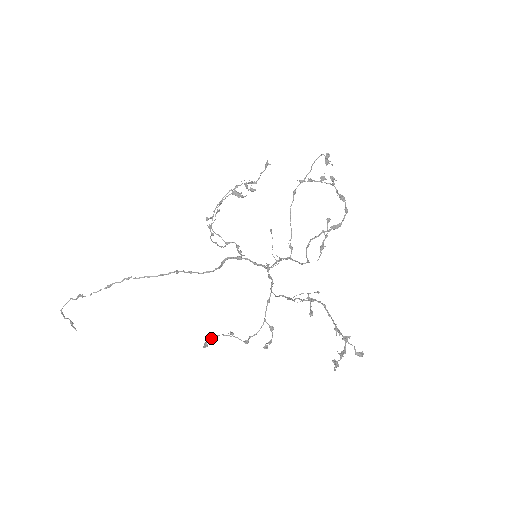
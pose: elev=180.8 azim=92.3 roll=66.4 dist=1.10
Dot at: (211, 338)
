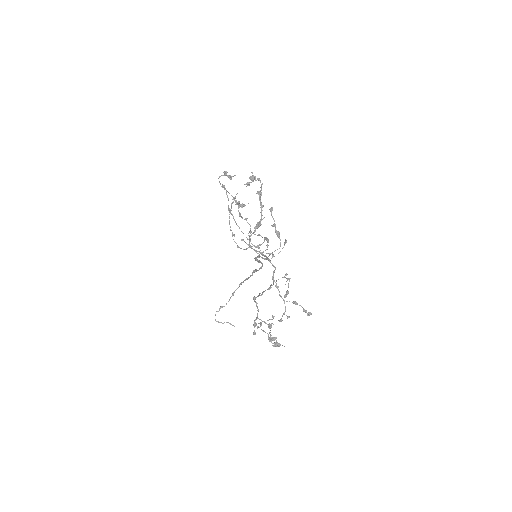
Dot at: (260, 325)
